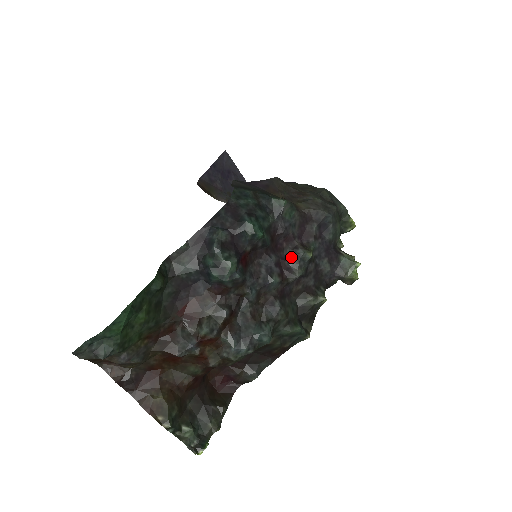
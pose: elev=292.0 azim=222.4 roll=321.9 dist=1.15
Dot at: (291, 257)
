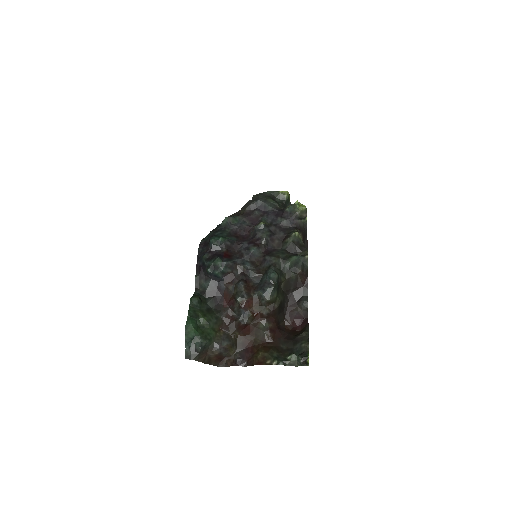
Dot at: (255, 234)
